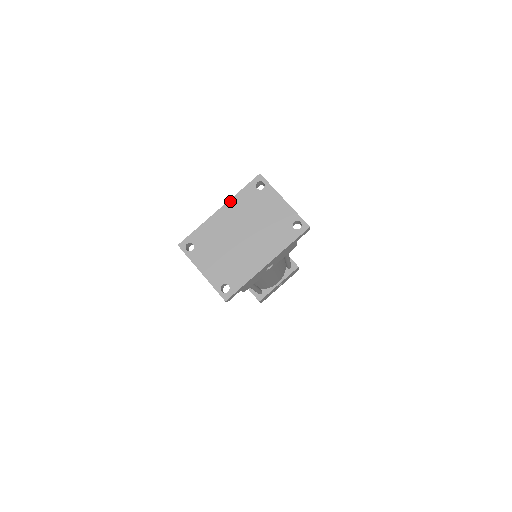
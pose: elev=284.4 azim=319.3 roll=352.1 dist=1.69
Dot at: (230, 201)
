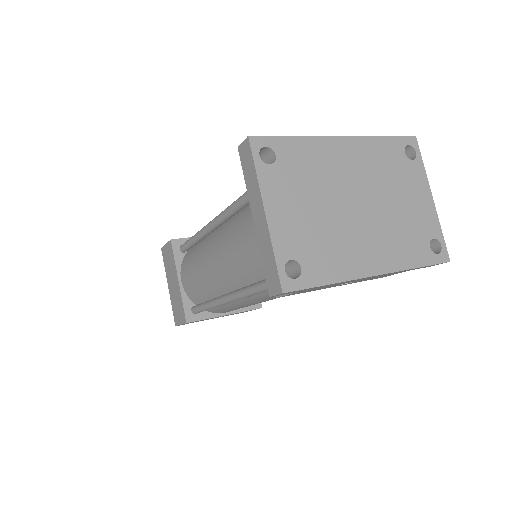
Dot at: (362, 138)
